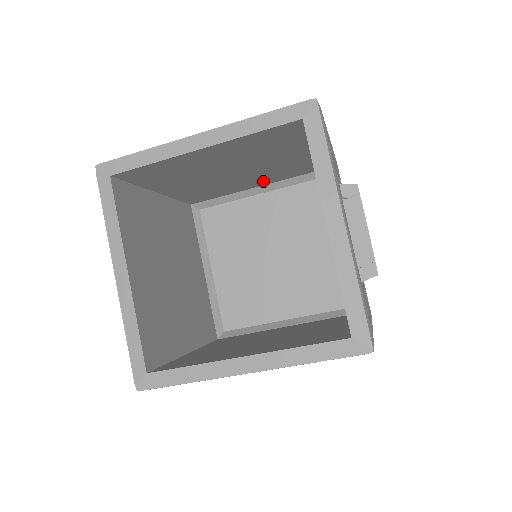
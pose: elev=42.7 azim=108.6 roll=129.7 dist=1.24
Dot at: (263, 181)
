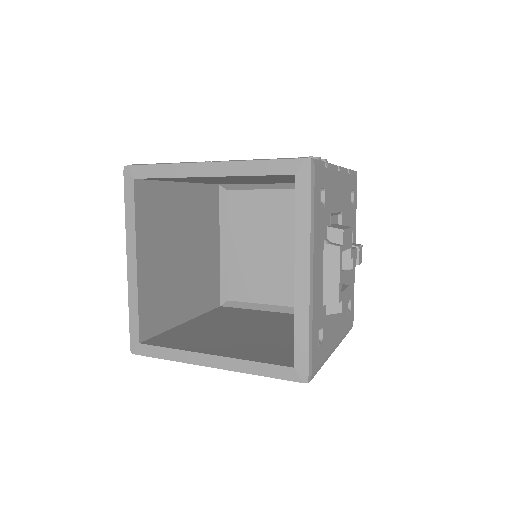
Dot at: occluded
